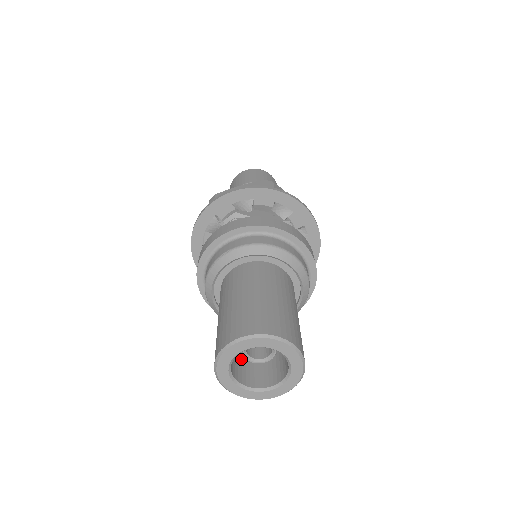
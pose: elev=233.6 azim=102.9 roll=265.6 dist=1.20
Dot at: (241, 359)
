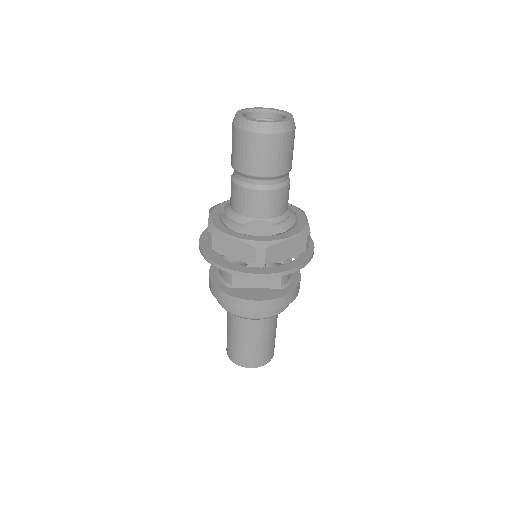
Dot at: occluded
